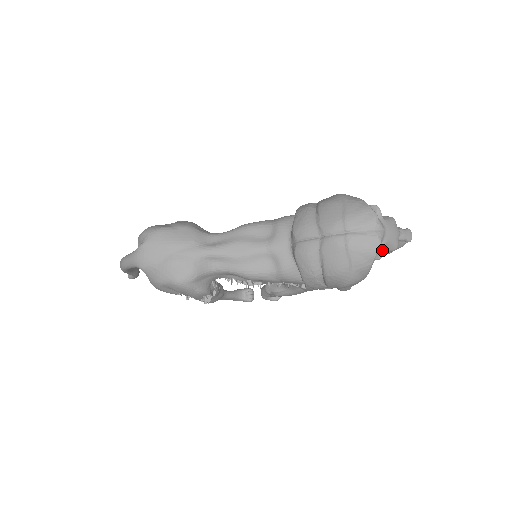
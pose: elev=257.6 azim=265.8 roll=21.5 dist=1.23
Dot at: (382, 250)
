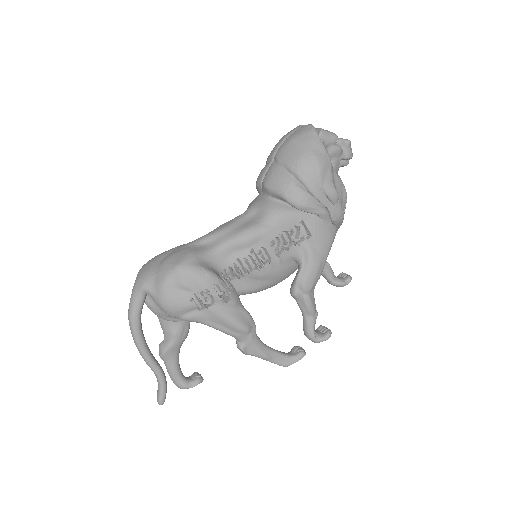
Dot at: (318, 128)
